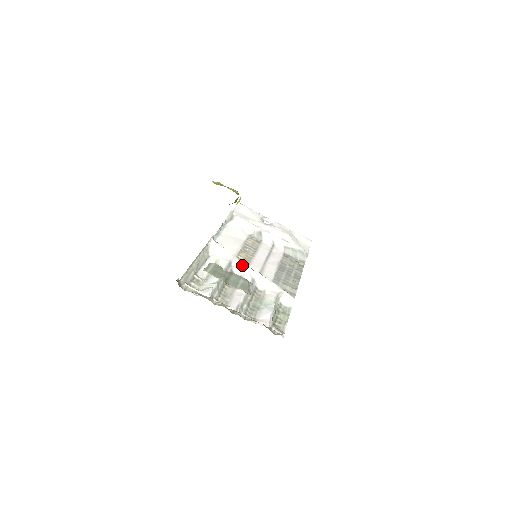
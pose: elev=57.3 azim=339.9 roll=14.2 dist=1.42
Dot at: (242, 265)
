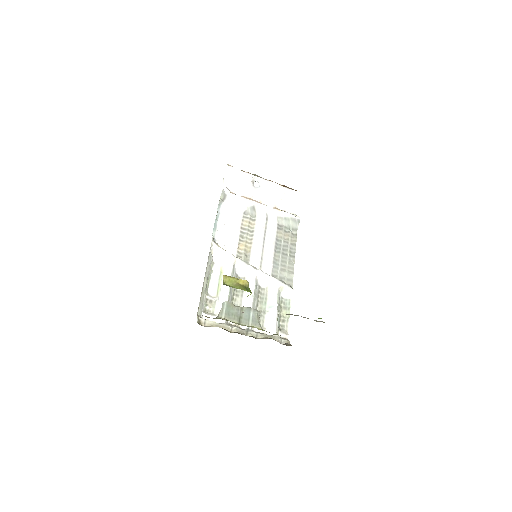
Dot at: (244, 265)
